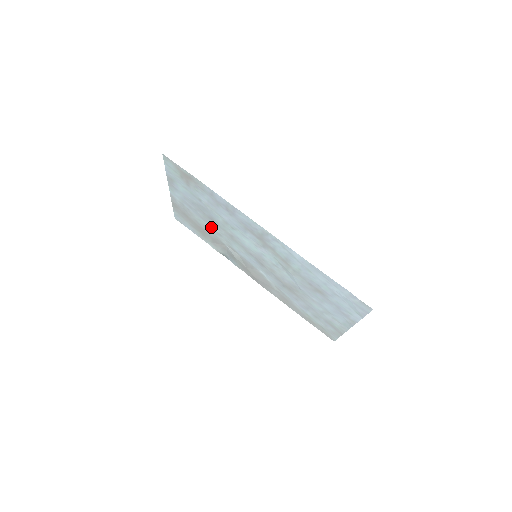
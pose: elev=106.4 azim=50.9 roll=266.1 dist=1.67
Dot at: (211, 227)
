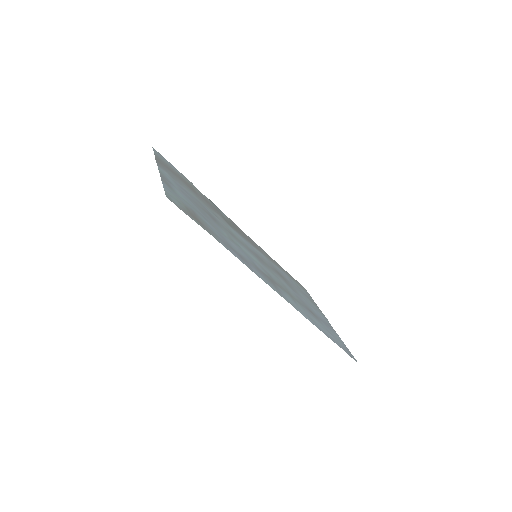
Dot at: (207, 208)
